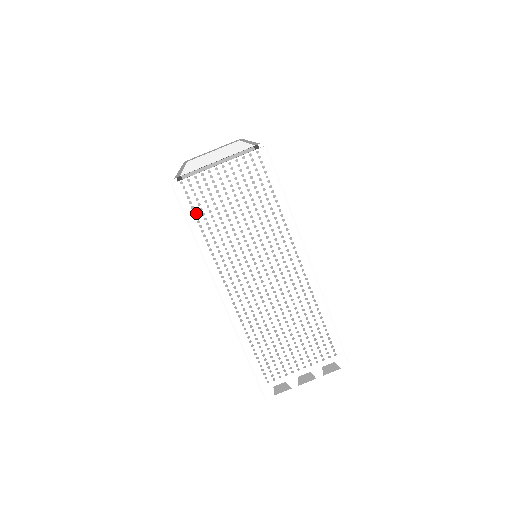
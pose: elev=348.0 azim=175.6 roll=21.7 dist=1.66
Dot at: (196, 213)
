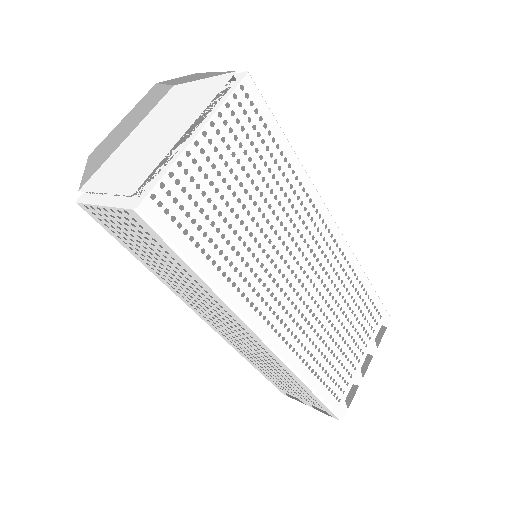
Dot at: (194, 239)
